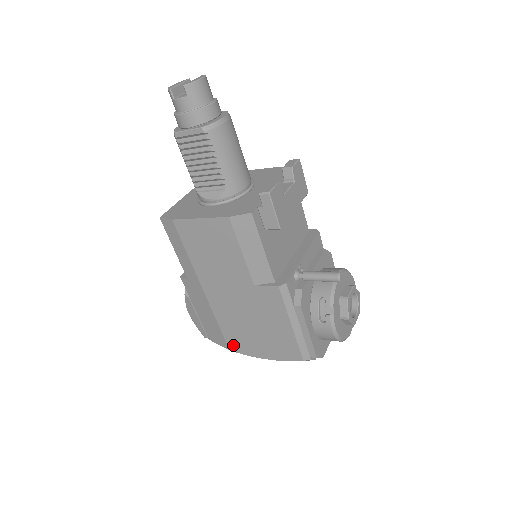
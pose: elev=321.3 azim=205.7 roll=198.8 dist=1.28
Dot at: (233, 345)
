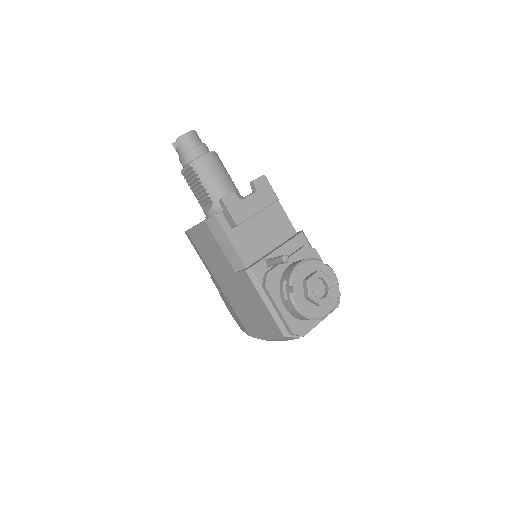
Dot at: (249, 330)
